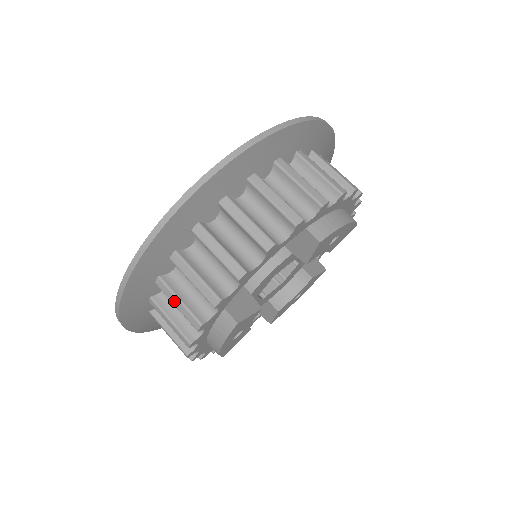
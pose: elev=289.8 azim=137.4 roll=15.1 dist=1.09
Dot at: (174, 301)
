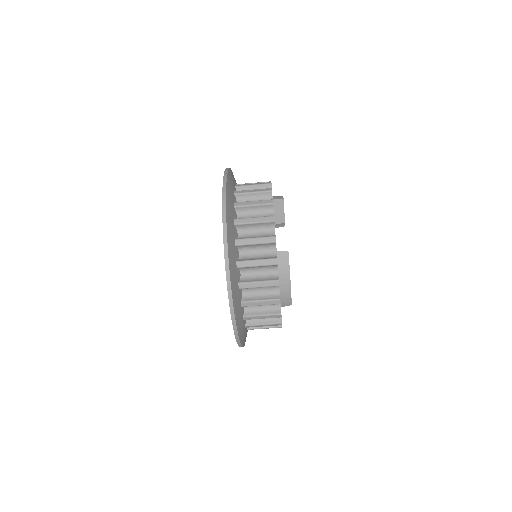
Dot at: occluded
